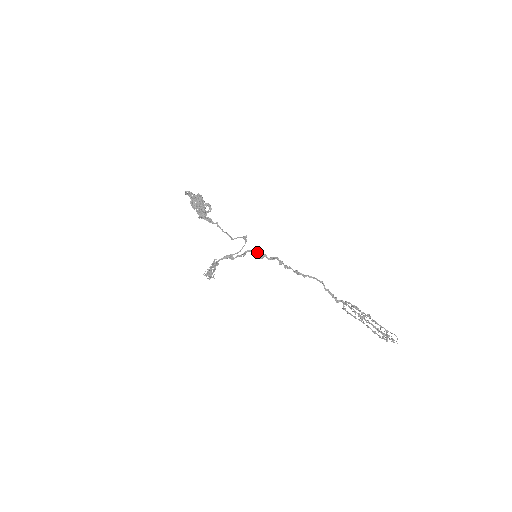
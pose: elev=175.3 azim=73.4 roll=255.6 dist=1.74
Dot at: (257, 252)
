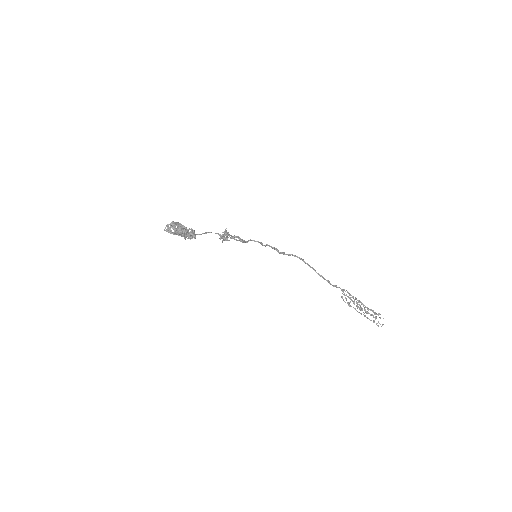
Dot at: (259, 242)
